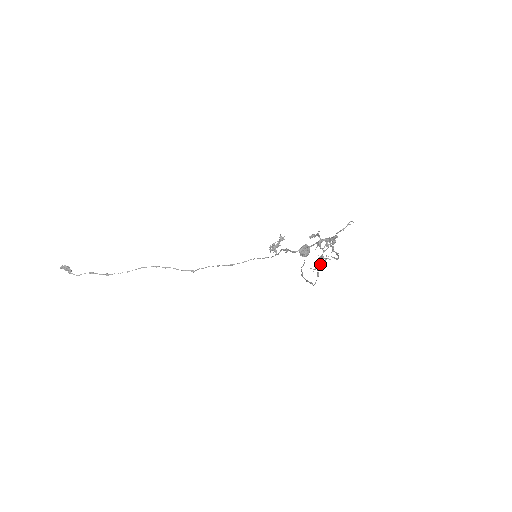
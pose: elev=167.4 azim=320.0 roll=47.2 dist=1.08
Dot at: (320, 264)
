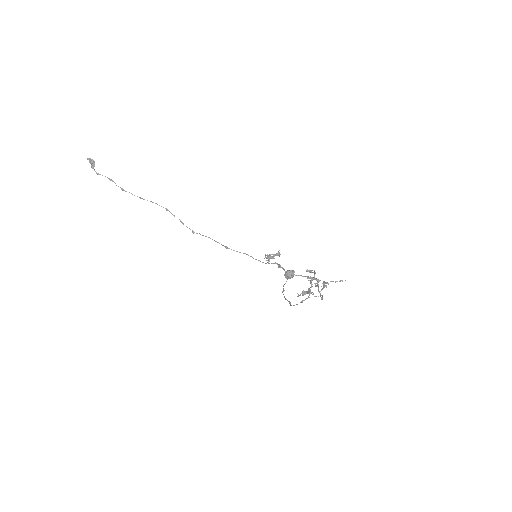
Dot at: (305, 294)
